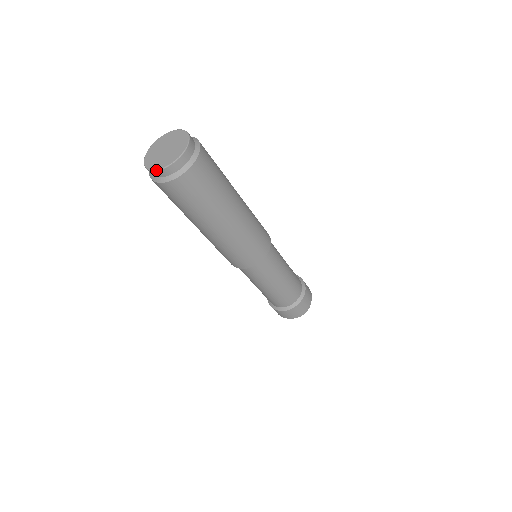
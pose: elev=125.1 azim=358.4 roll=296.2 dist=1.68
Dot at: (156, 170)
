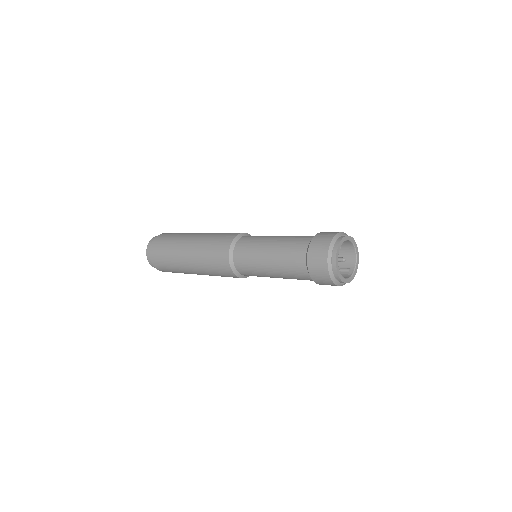
Dot at: occluded
